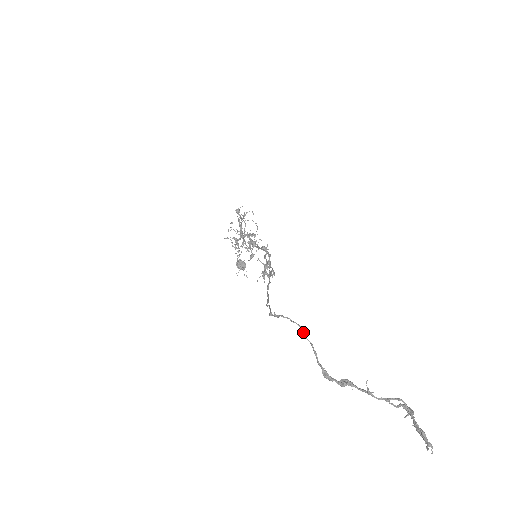
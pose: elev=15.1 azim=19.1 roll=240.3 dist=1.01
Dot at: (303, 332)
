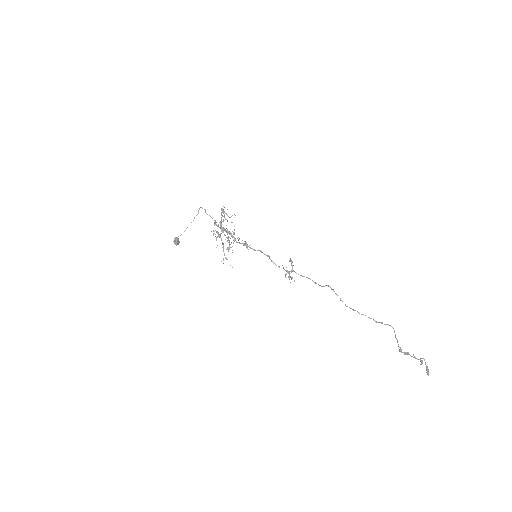
Dot at: occluded
